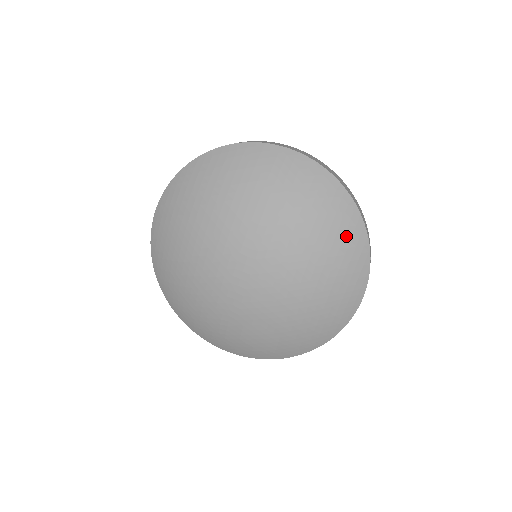
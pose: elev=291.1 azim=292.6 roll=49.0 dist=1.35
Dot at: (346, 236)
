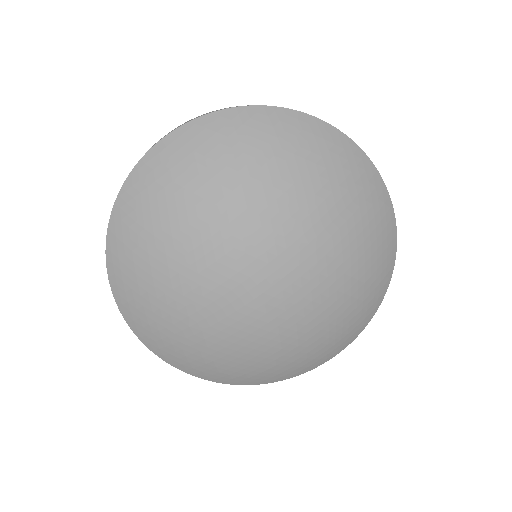
Dot at: (374, 291)
